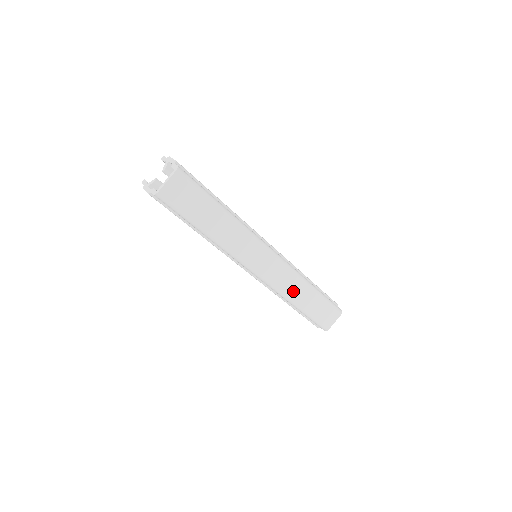
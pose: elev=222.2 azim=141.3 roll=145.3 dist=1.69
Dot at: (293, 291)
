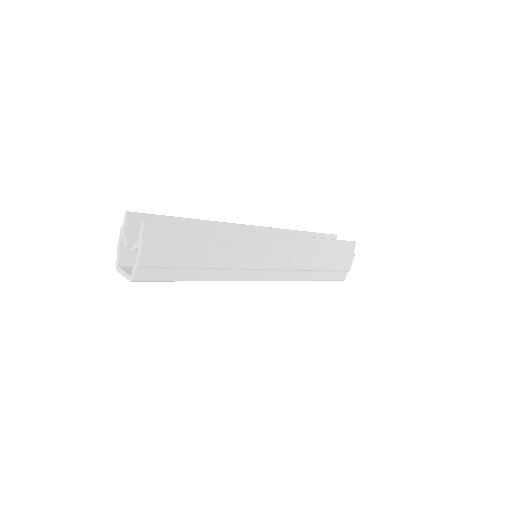
Dot at: occluded
